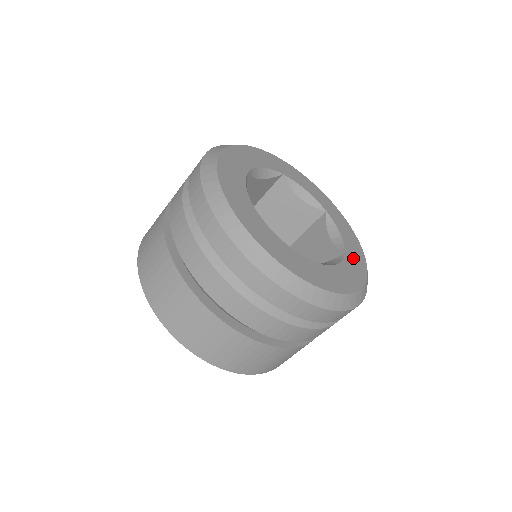
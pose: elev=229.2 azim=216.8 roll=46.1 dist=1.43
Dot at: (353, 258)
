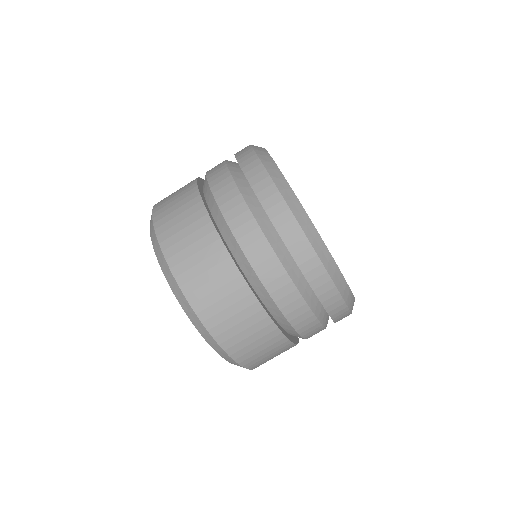
Dot at: occluded
